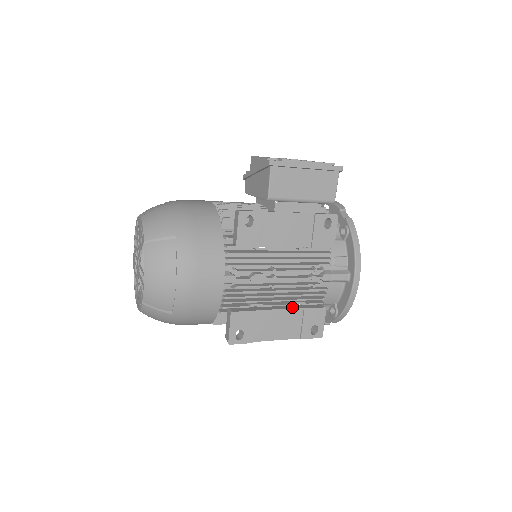
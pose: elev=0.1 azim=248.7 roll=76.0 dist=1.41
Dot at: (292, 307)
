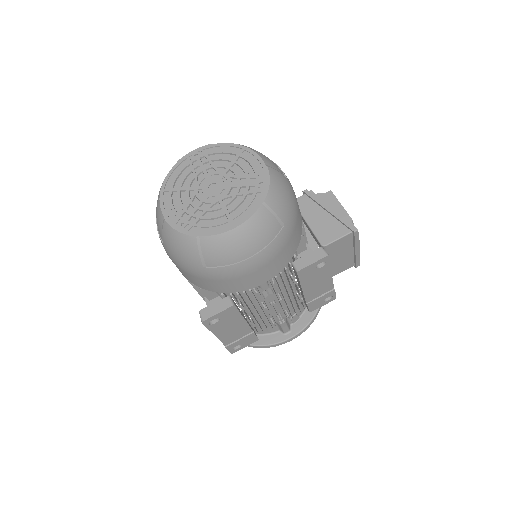
Dot at: occluded
